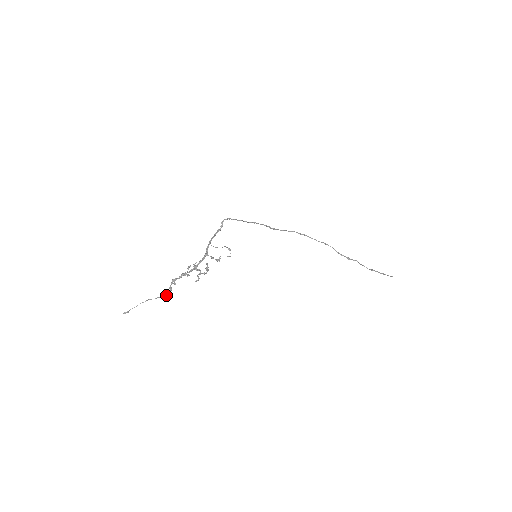
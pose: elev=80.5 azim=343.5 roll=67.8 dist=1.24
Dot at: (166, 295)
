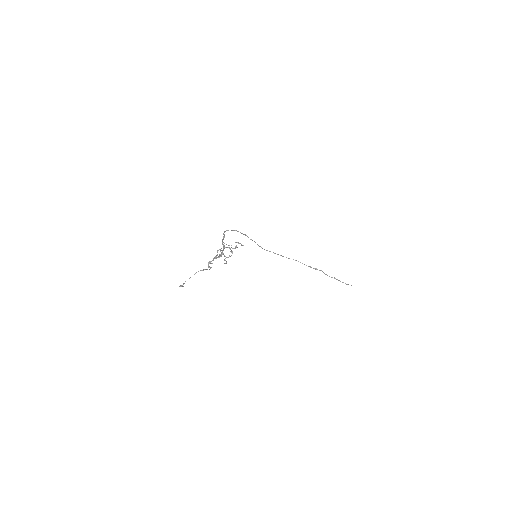
Dot at: occluded
